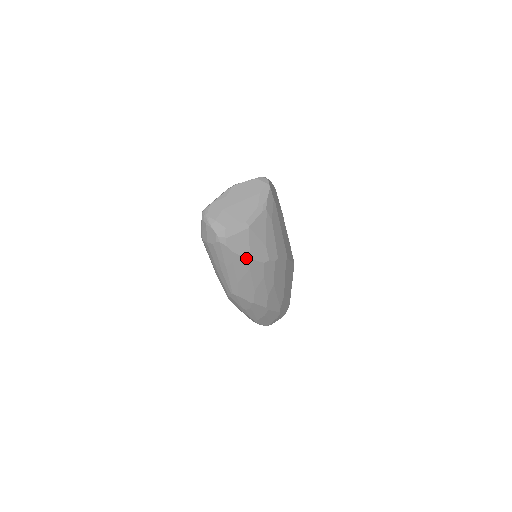
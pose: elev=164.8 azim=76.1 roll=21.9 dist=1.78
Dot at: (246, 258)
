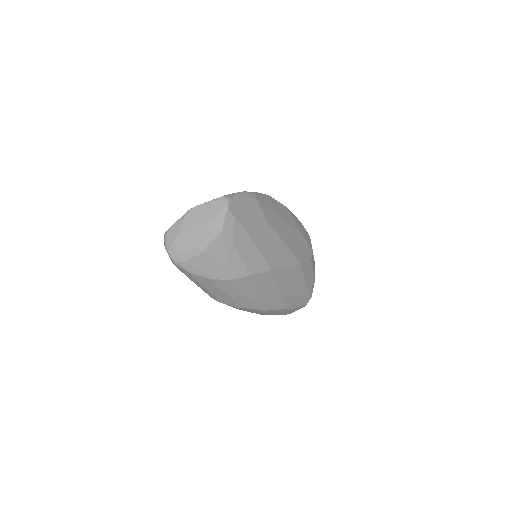
Dot at: (207, 278)
